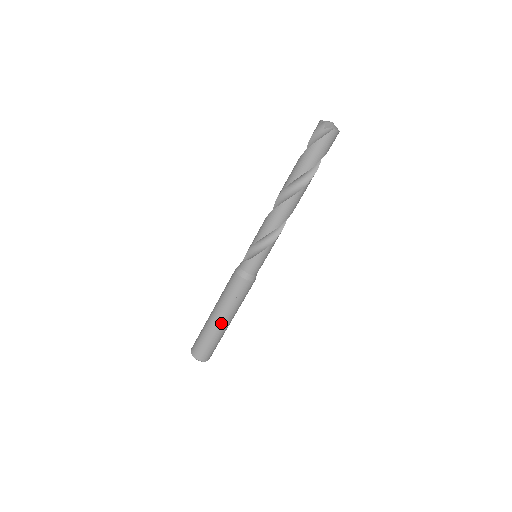
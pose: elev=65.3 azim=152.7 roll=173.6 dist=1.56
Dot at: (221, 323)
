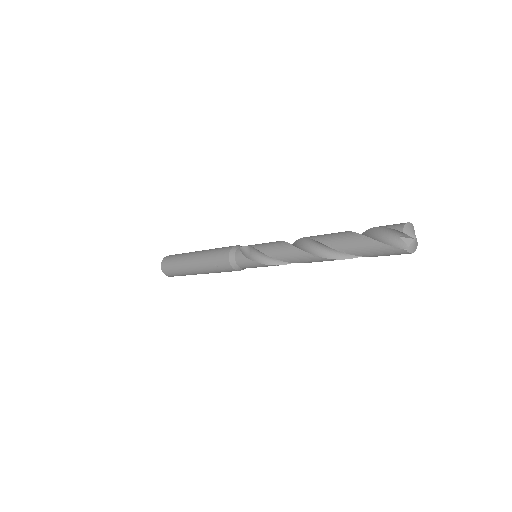
Dot at: (194, 270)
